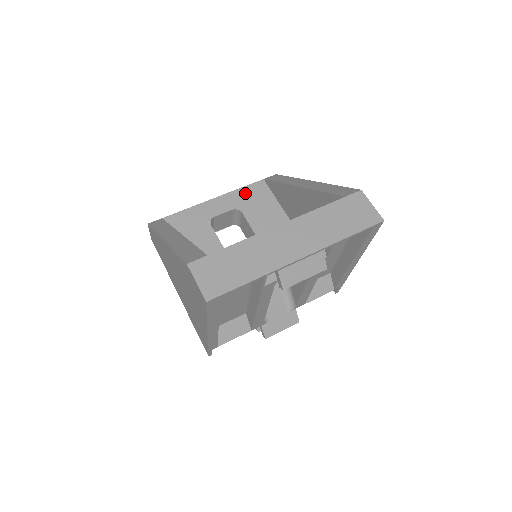
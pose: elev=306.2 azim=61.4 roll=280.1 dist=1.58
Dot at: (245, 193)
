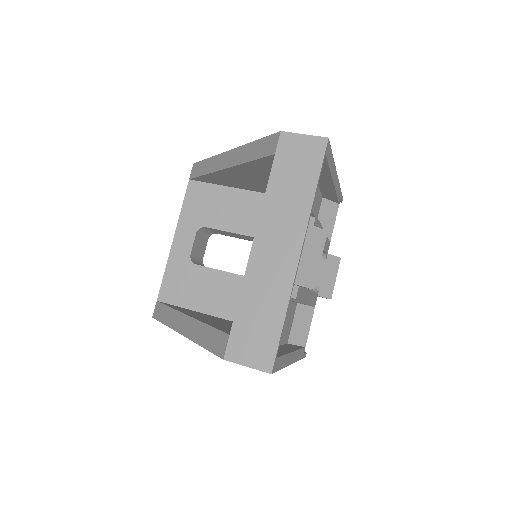
Dot at: (189, 208)
